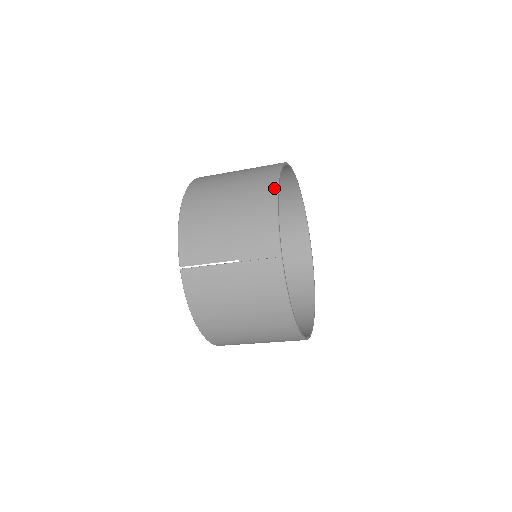
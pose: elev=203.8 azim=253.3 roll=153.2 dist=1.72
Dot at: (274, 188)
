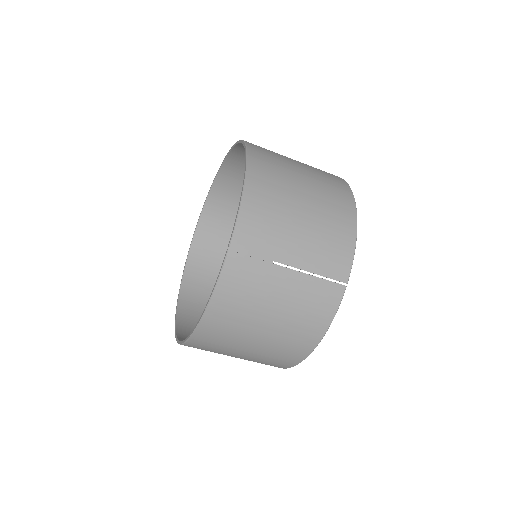
Dot at: (353, 206)
